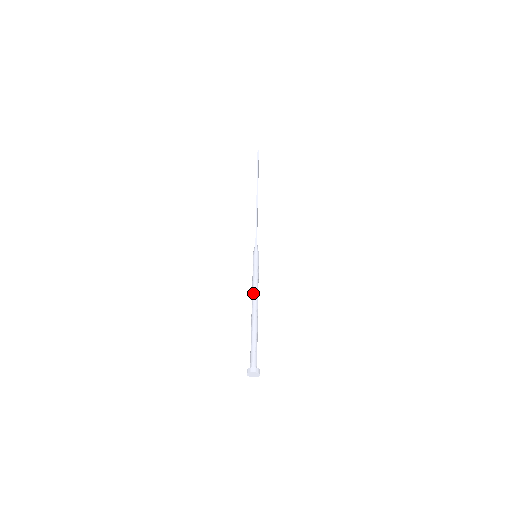
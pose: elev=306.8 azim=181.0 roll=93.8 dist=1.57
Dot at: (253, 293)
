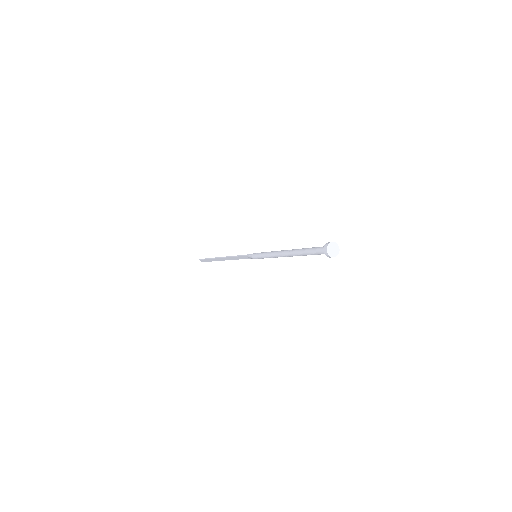
Dot at: (276, 254)
